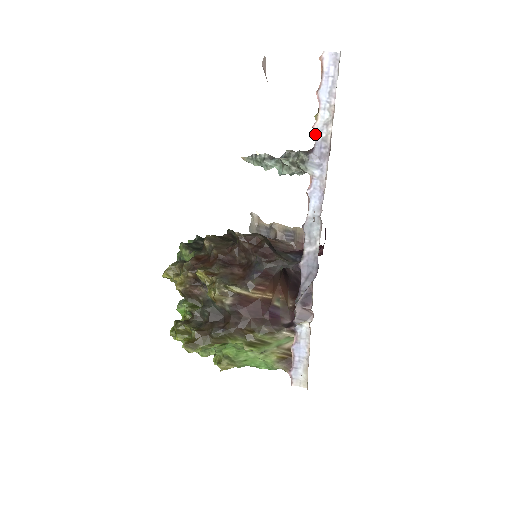
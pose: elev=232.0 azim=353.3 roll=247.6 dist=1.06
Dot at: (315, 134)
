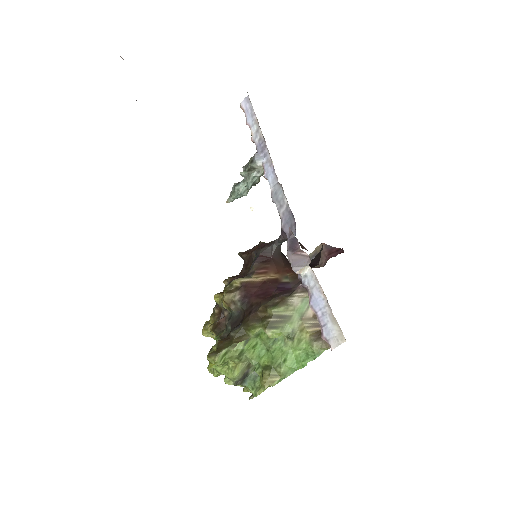
Dot at: occluded
